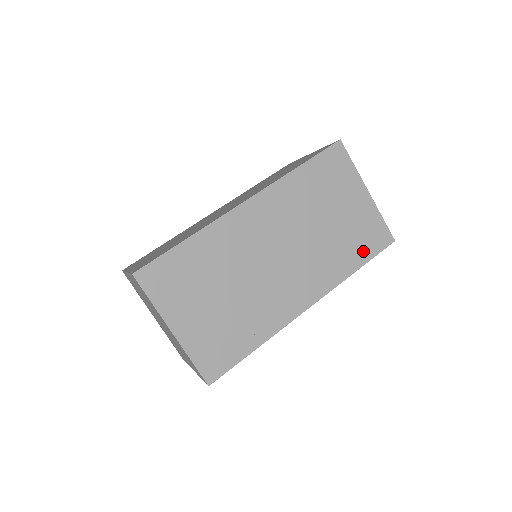
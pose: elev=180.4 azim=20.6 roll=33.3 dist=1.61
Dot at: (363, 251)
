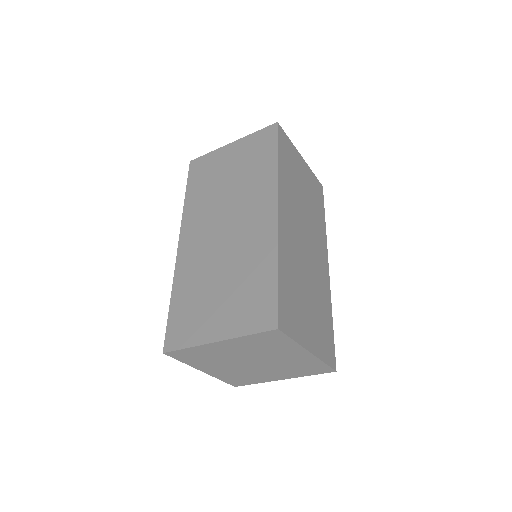
Dot at: (320, 205)
